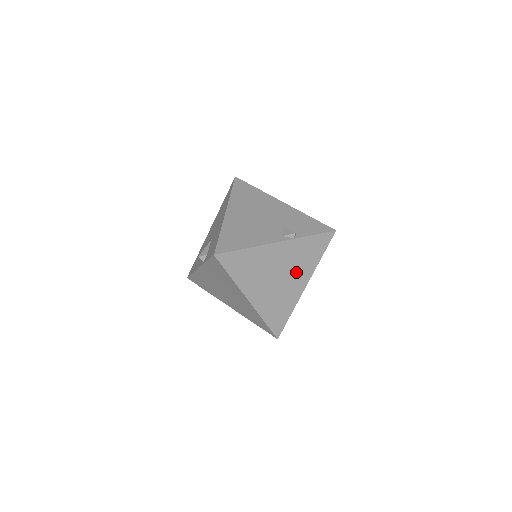
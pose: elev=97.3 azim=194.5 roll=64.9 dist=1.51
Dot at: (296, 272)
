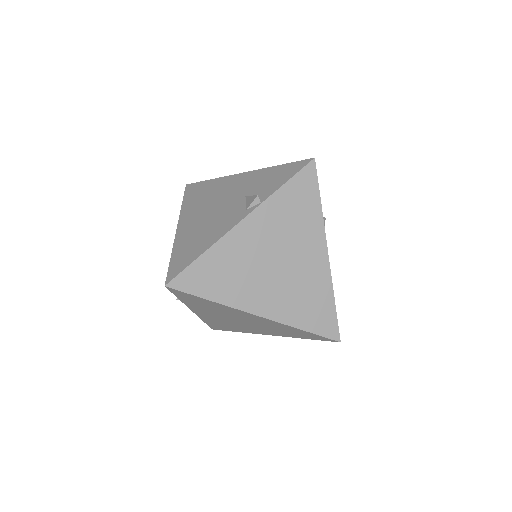
Dot at: (298, 243)
